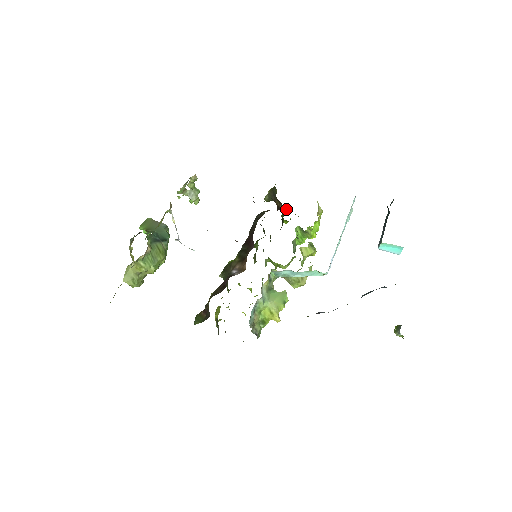
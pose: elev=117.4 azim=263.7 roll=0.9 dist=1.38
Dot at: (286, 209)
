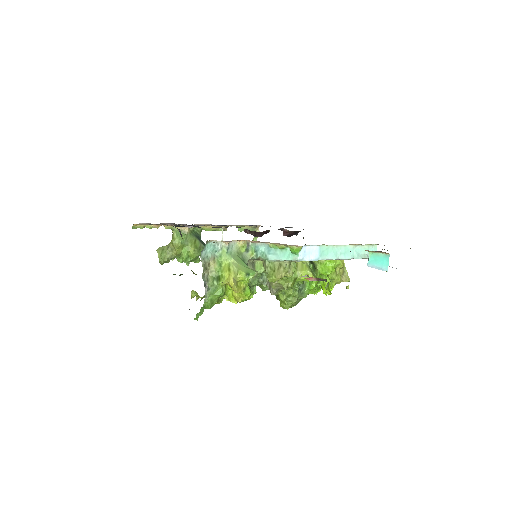
Dot at: occluded
